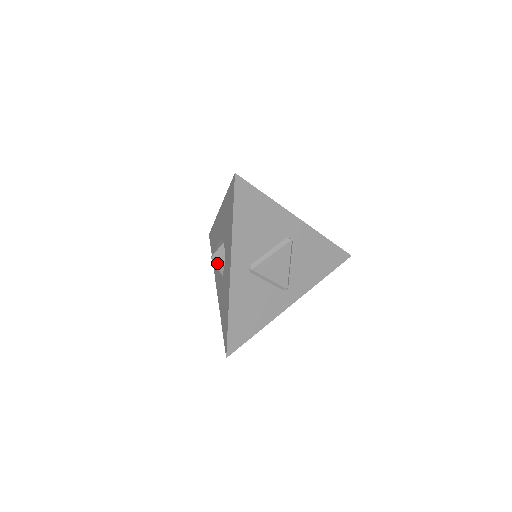
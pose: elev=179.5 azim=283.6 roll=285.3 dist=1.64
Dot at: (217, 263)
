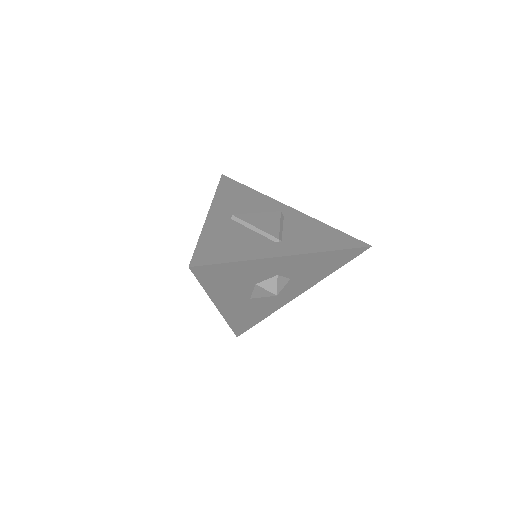
Dot at: occluded
